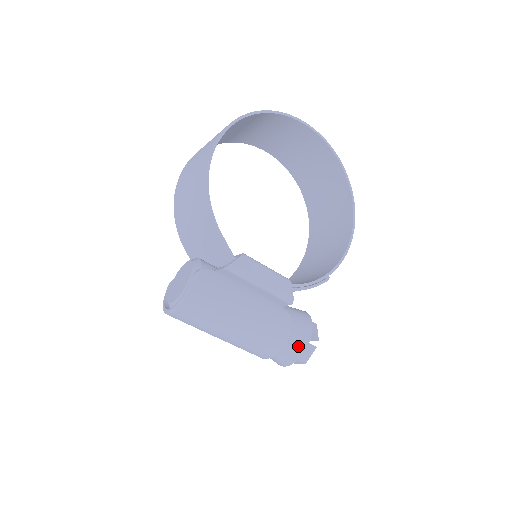
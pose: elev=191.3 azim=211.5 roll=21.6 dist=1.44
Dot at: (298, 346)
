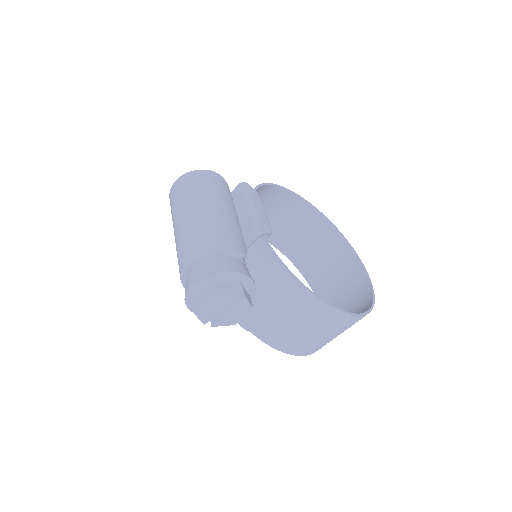
Dot at: (227, 265)
